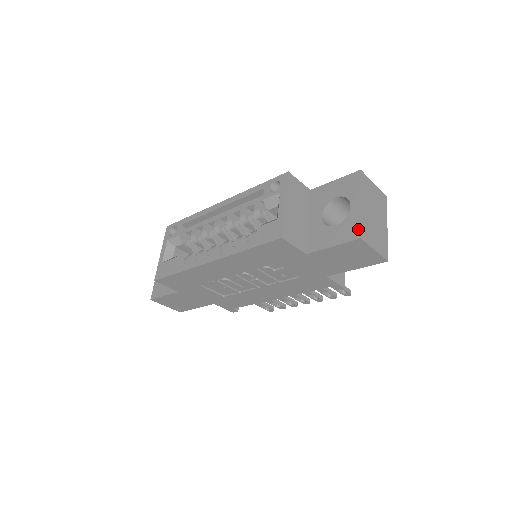
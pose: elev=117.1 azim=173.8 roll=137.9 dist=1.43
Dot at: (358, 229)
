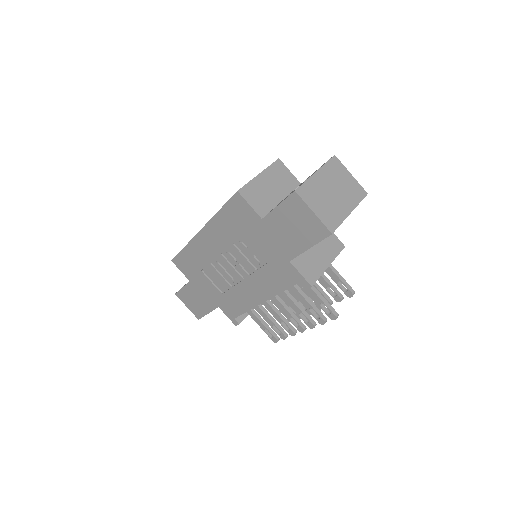
Dot at: (299, 186)
